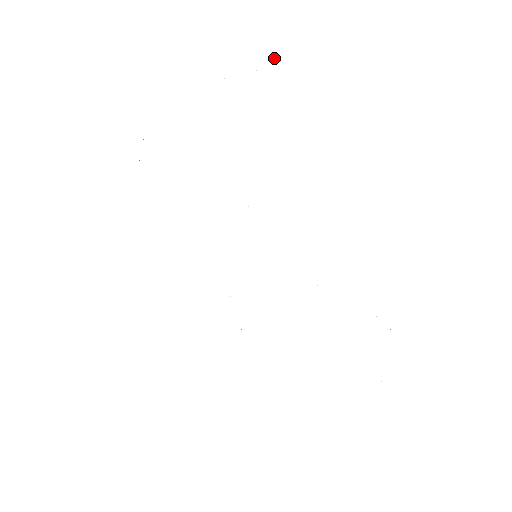
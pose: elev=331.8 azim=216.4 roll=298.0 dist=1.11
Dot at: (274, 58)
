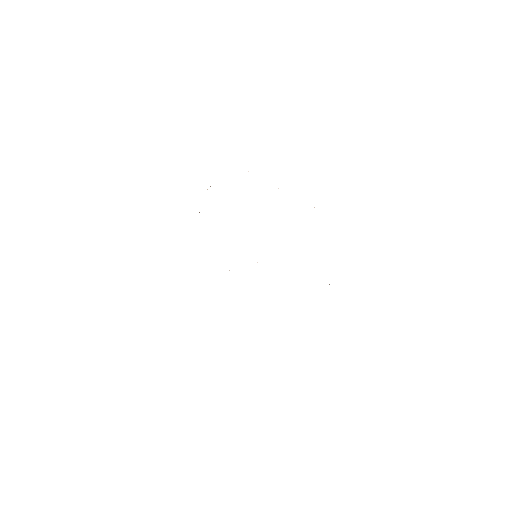
Dot at: occluded
